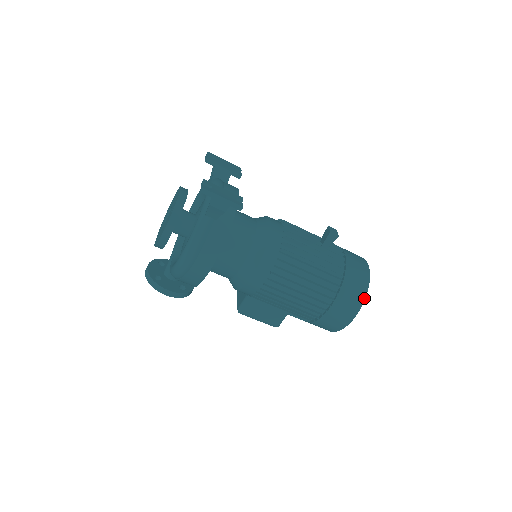
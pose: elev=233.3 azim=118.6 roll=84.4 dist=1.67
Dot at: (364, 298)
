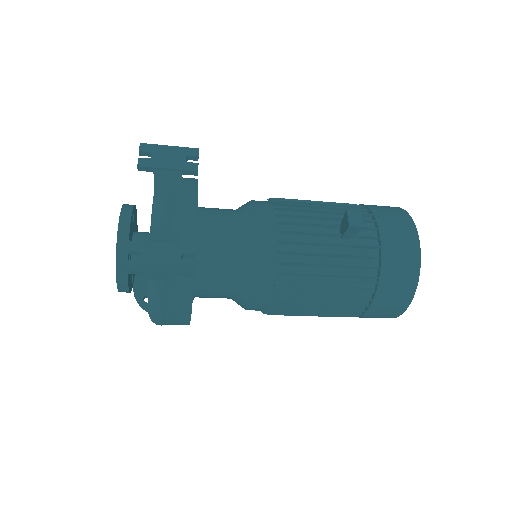
Dot at: (413, 294)
